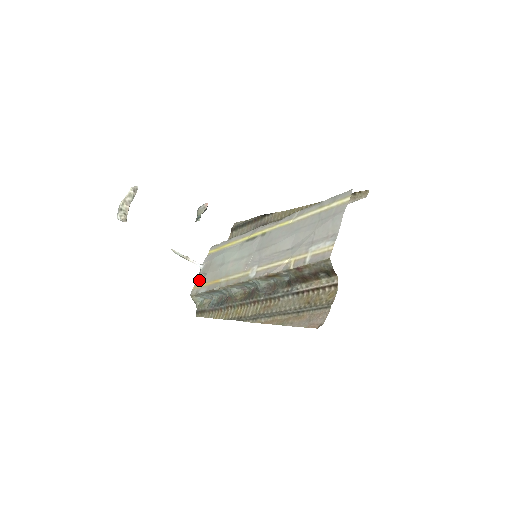
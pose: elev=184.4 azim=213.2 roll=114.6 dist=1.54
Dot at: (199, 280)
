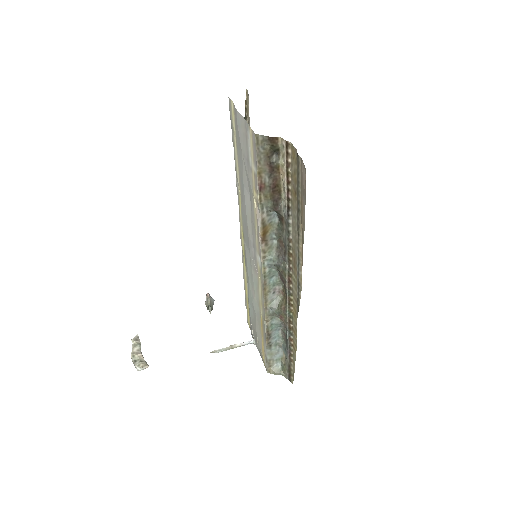
Dot at: (260, 351)
